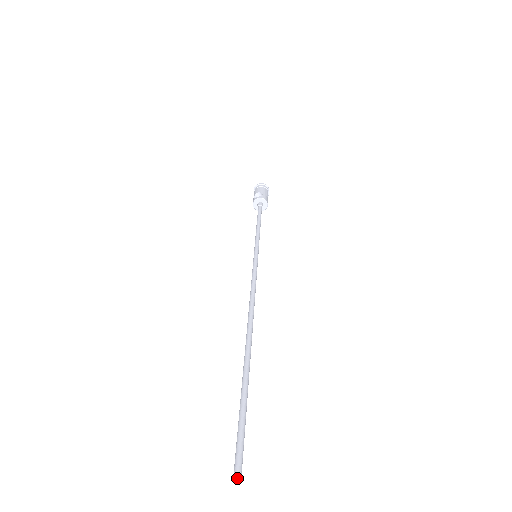
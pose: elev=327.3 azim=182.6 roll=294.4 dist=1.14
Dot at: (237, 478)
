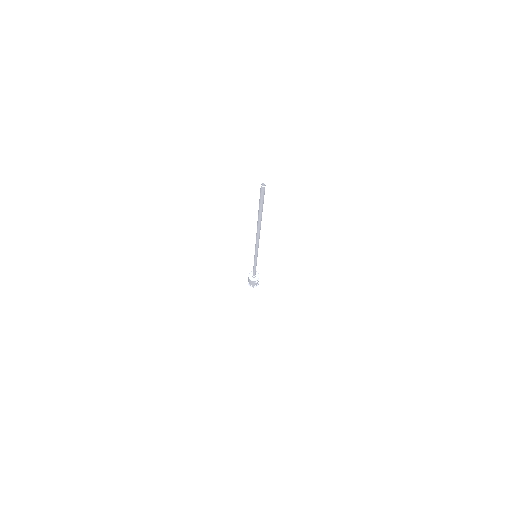
Dot at: (263, 186)
